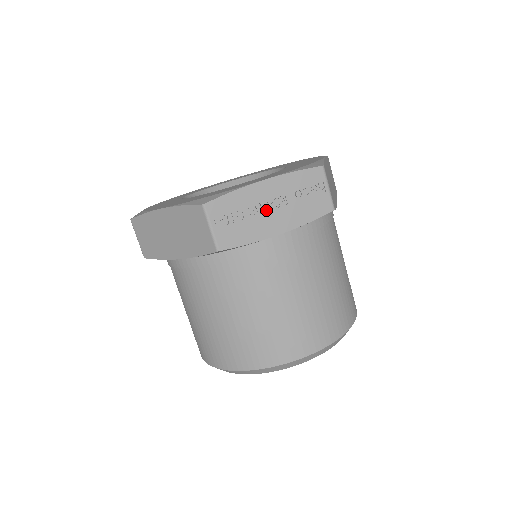
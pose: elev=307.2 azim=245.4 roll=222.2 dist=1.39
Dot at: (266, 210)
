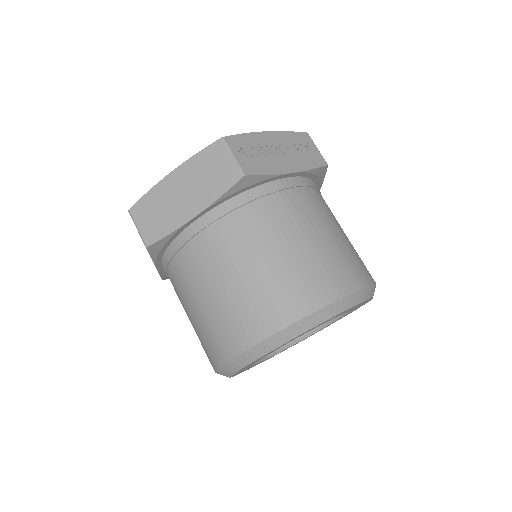
Dot at: (275, 154)
